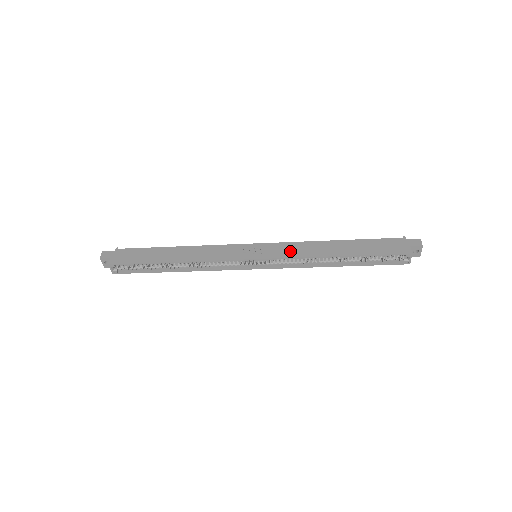
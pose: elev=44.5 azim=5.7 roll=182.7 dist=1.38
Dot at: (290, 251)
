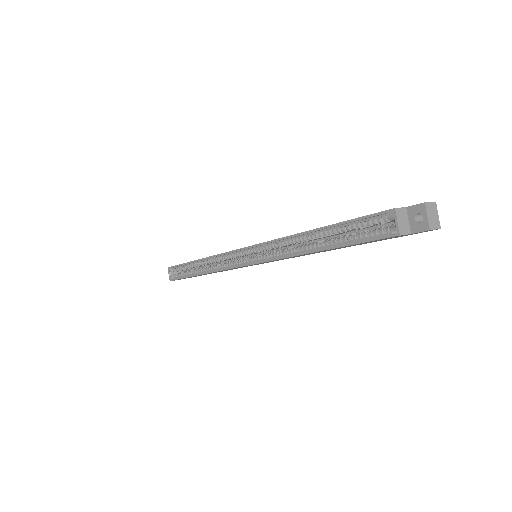
Dot at: occluded
